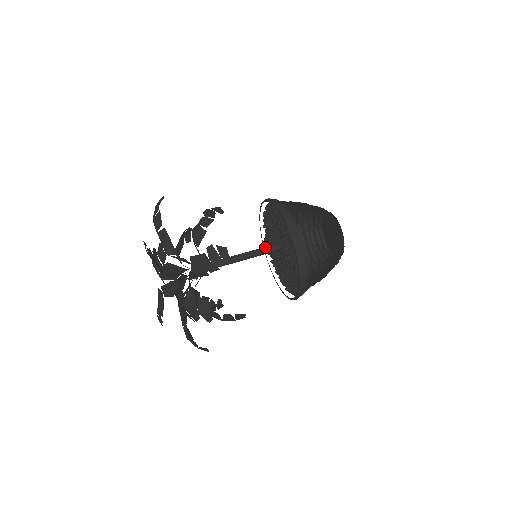
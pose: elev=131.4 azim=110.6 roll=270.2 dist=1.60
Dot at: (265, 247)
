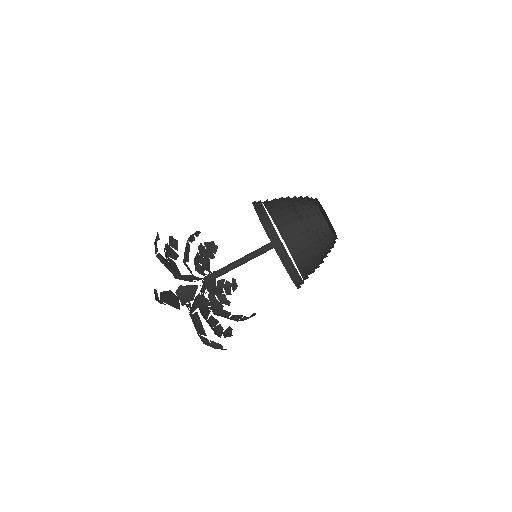
Dot at: (263, 248)
